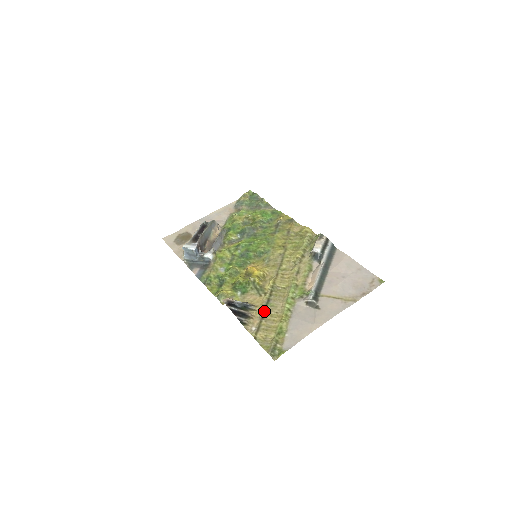
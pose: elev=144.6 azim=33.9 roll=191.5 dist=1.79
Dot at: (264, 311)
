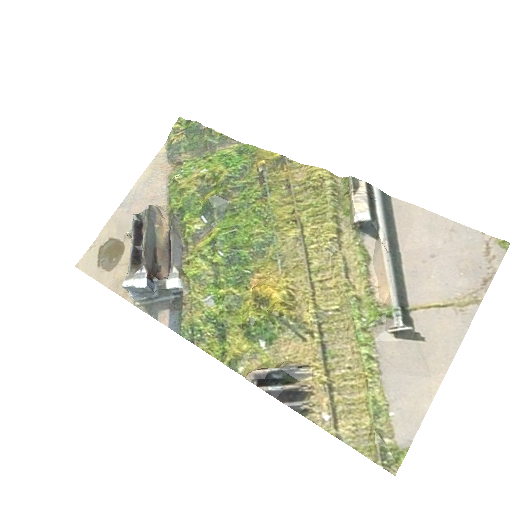
Dot at: (327, 373)
